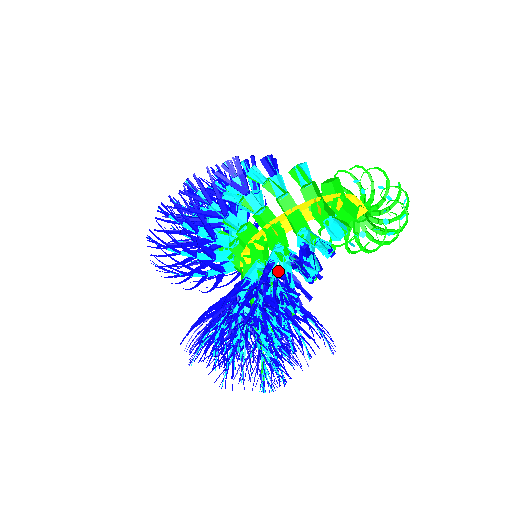
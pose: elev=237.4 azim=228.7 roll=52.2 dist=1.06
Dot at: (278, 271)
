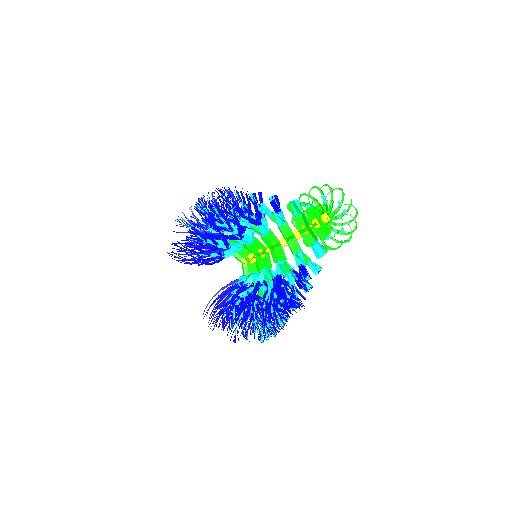
Dot at: occluded
